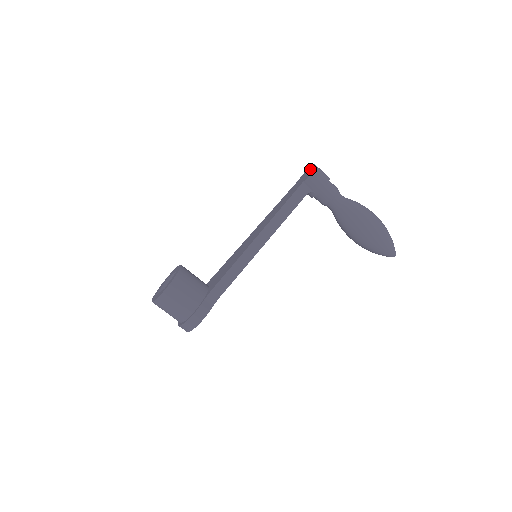
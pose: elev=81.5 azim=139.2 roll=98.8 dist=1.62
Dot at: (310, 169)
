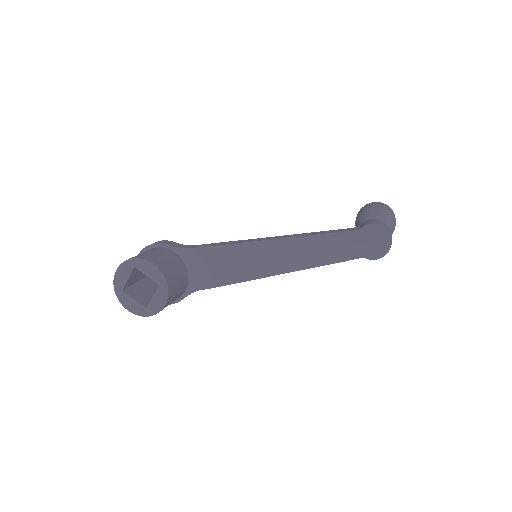
Dot at: (382, 240)
